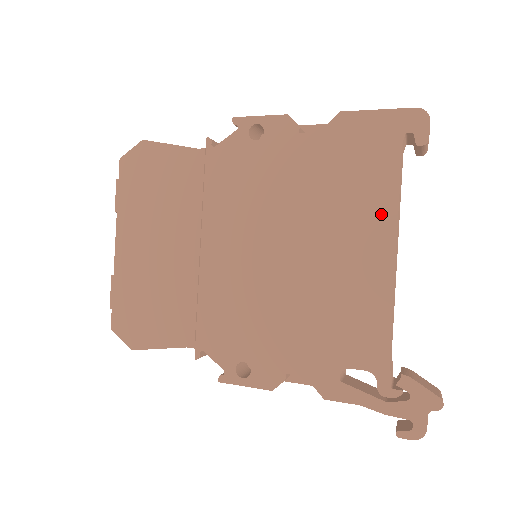
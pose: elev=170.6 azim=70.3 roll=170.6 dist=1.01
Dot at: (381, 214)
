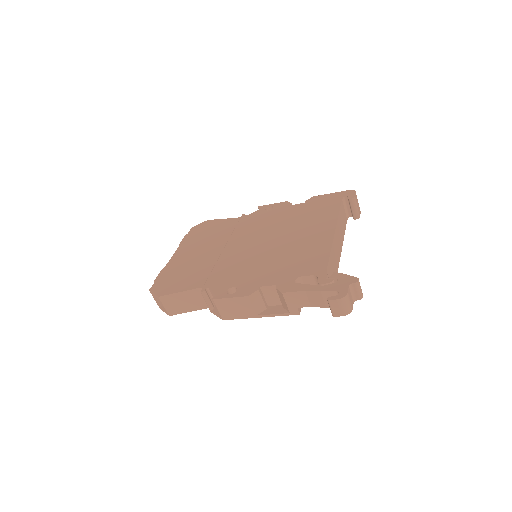
Dot at: (329, 220)
